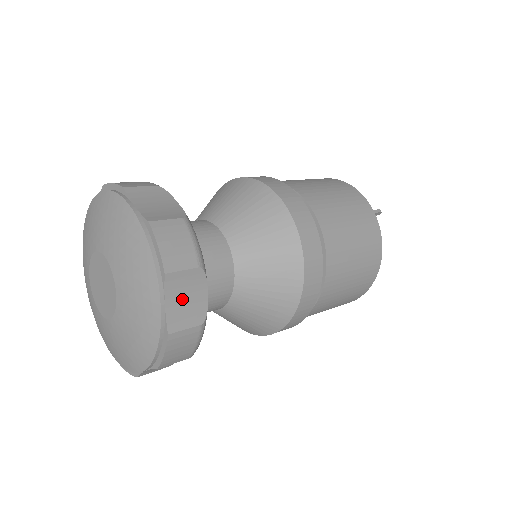
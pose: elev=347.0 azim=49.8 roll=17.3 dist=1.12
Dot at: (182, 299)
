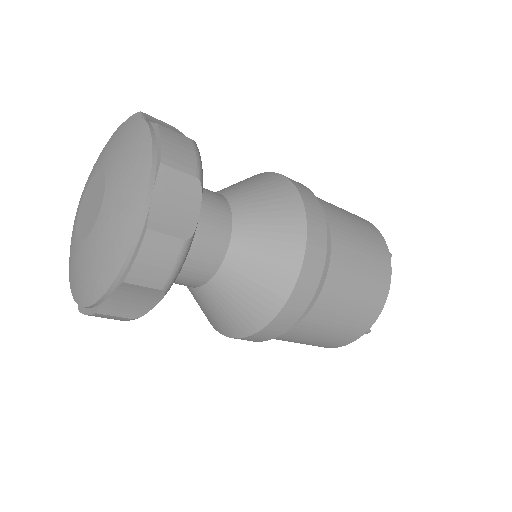
Dot at: (171, 202)
